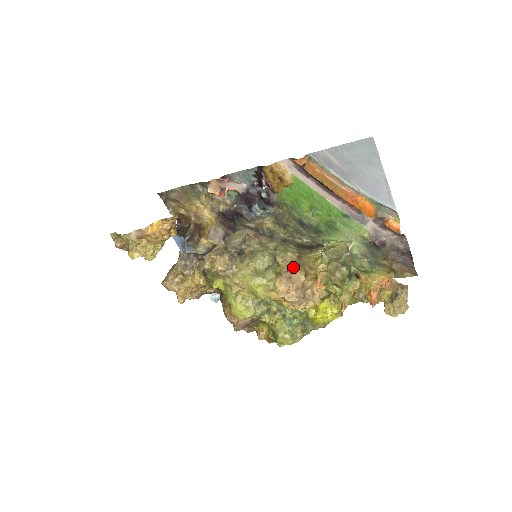
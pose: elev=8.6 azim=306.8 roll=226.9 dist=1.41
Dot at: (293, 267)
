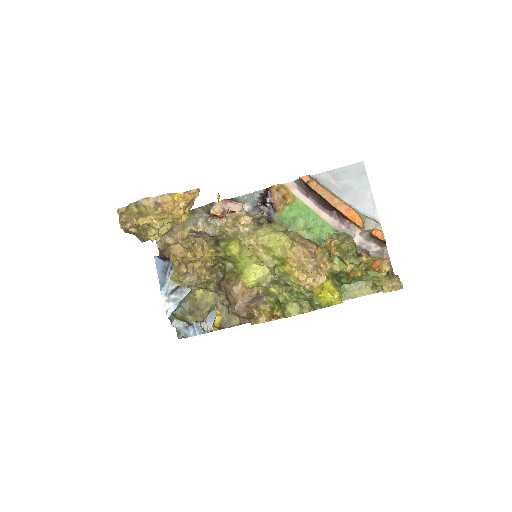
Dot at: (305, 240)
